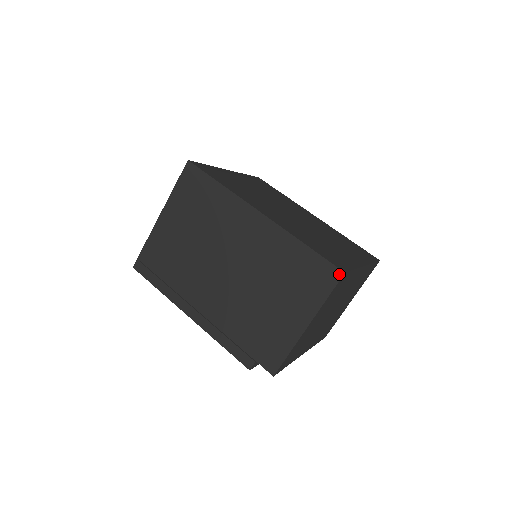
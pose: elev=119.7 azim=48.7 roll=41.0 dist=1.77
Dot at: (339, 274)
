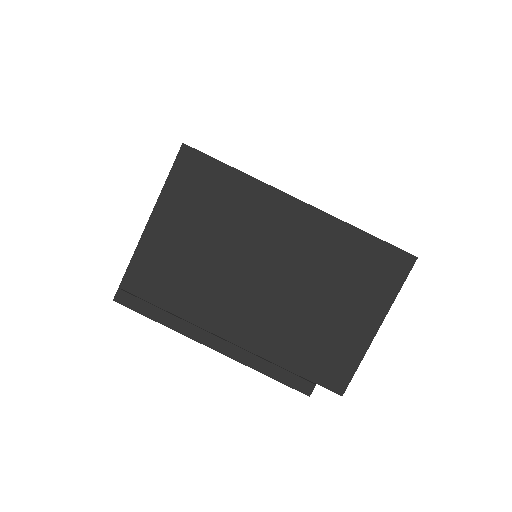
Dot at: (411, 260)
